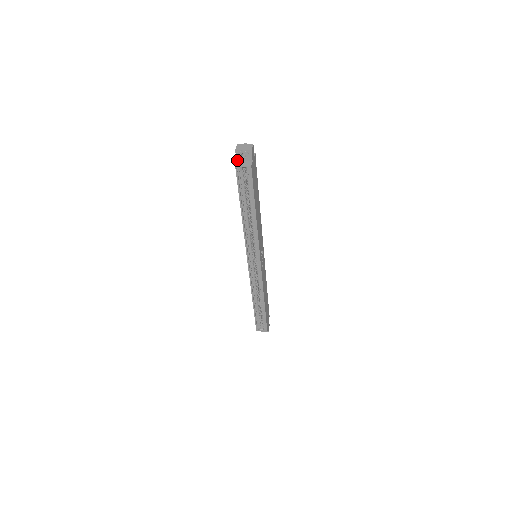
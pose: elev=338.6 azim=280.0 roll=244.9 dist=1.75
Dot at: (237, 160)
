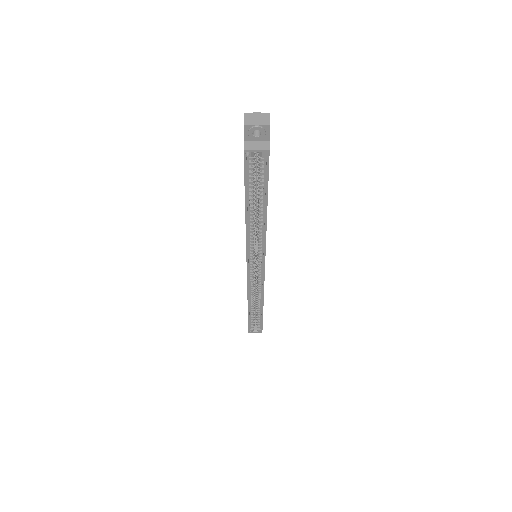
Dot at: (245, 139)
